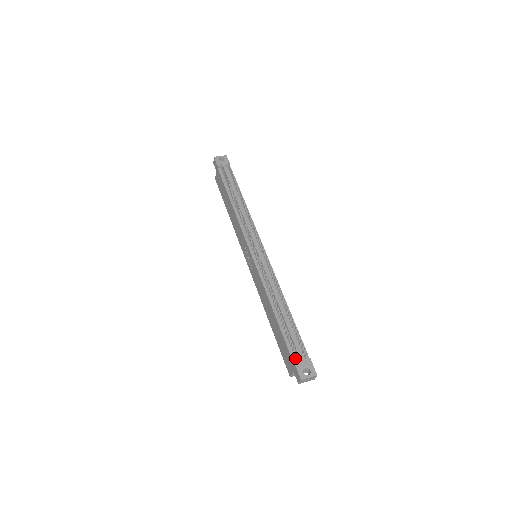
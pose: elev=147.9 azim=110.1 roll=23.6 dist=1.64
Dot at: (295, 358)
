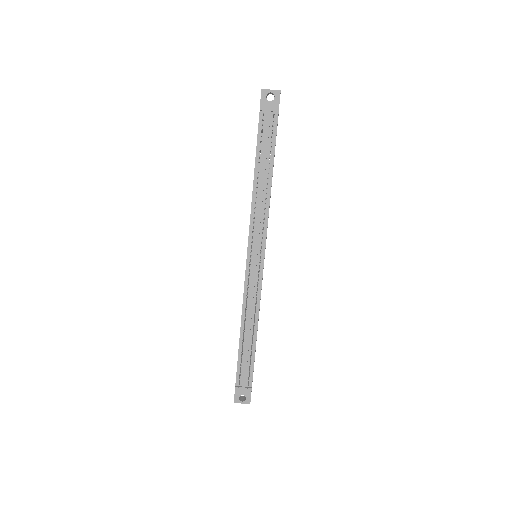
Dot at: occluded
